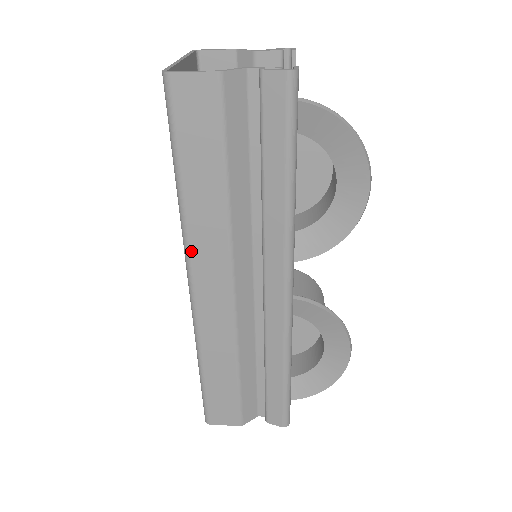
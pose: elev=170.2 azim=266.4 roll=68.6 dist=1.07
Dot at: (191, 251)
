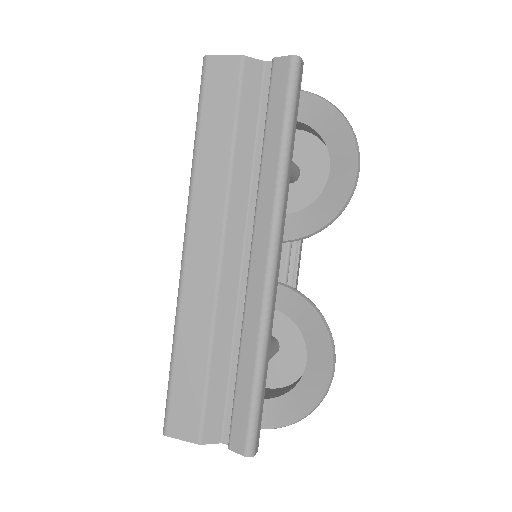
Dot at: (192, 207)
